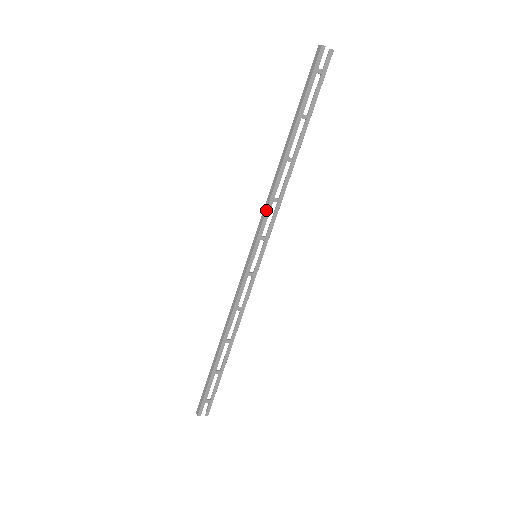
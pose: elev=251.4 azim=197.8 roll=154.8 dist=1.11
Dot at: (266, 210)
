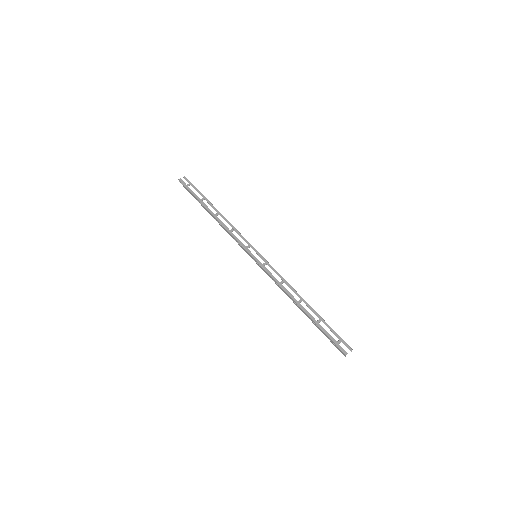
Dot at: (233, 237)
